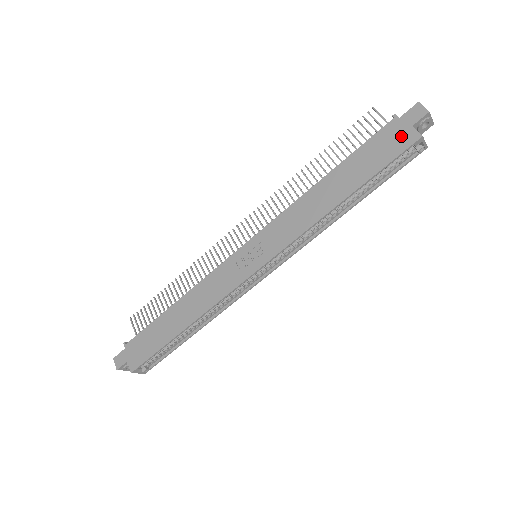
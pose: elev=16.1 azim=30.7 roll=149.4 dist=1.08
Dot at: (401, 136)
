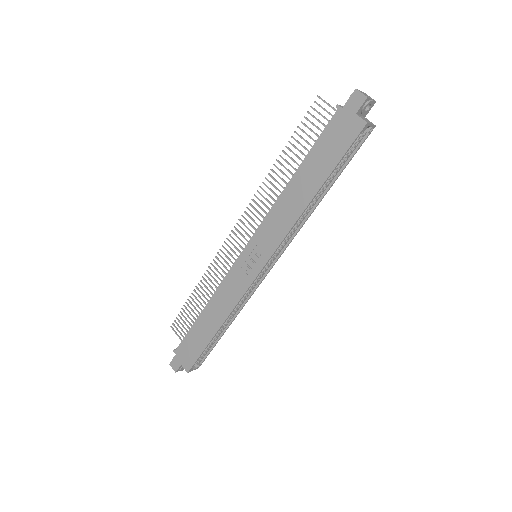
Dot at: (348, 126)
